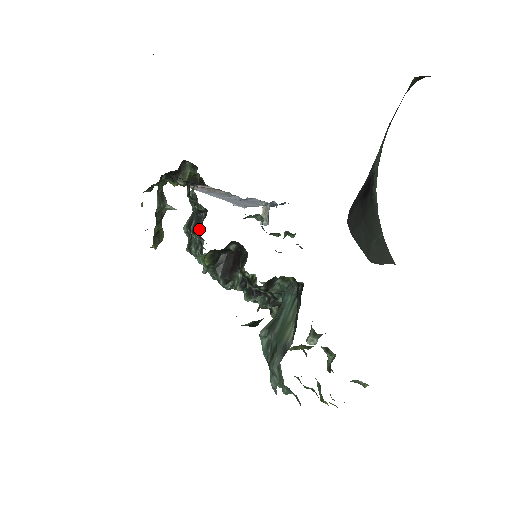
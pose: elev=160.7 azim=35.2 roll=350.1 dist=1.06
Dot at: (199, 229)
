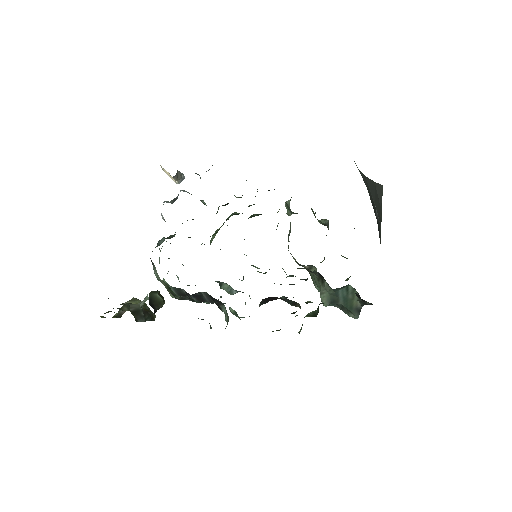
Dot at: (211, 302)
